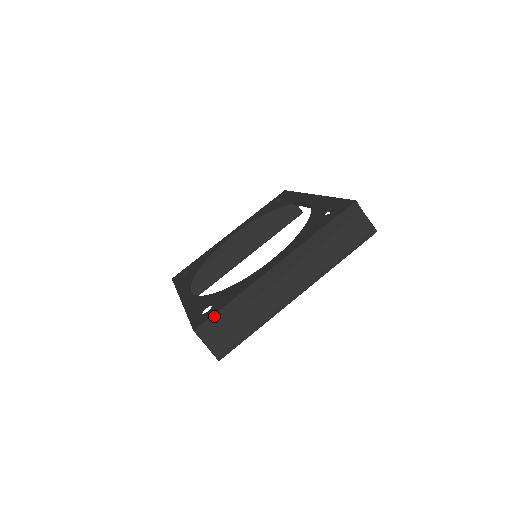
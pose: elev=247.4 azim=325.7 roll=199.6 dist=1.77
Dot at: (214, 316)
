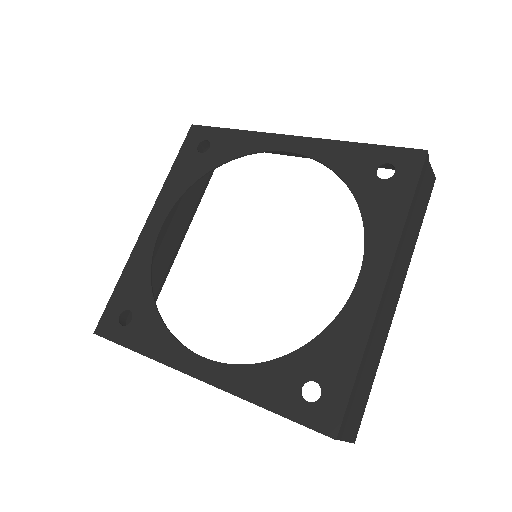
Dot at: (349, 401)
